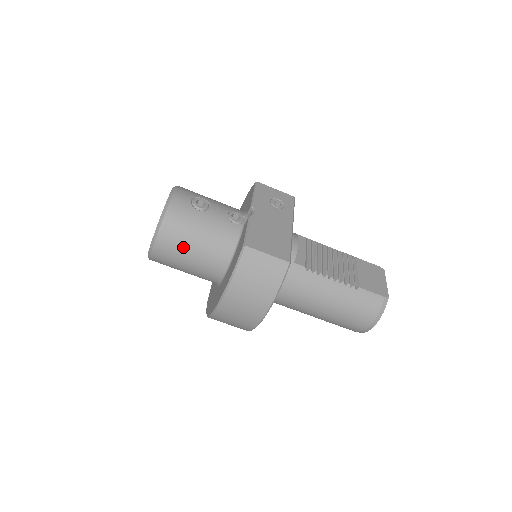
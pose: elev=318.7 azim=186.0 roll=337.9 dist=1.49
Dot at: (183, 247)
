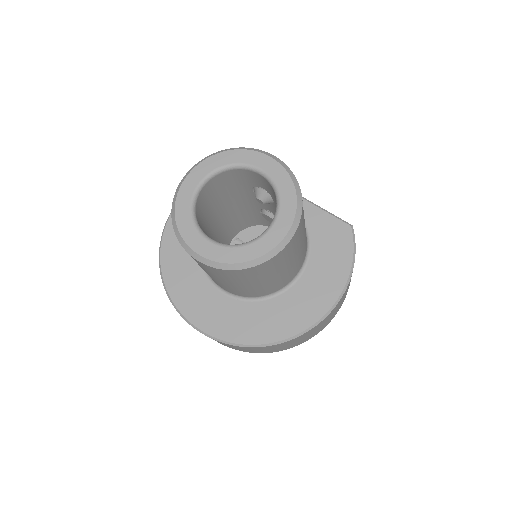
Dot at: (302, 236)
